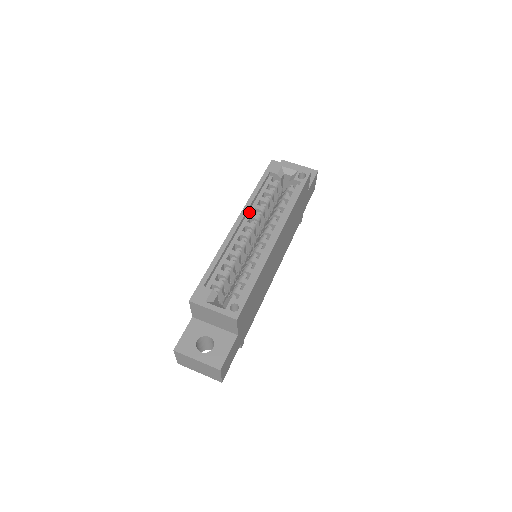
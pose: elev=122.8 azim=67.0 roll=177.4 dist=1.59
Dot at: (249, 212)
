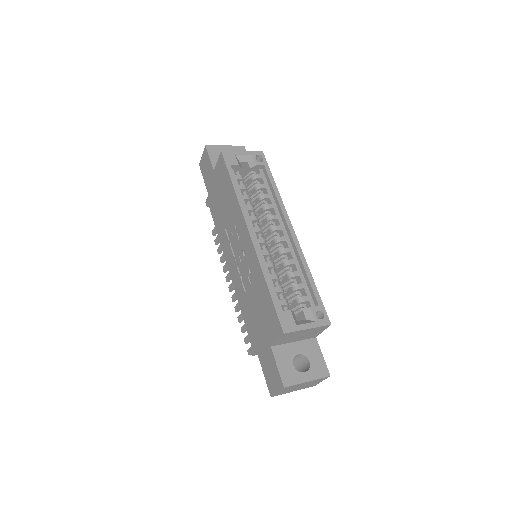
Dot at: occluded
